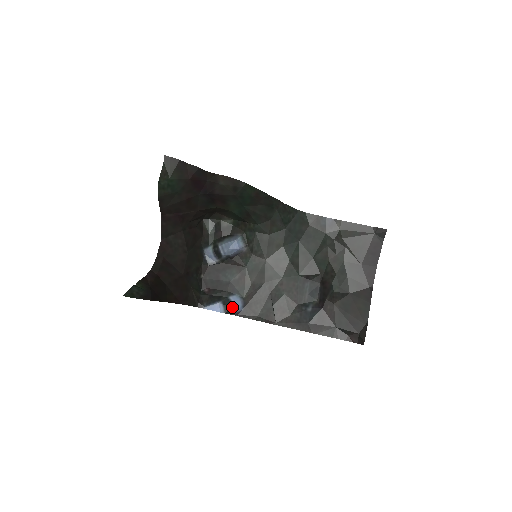
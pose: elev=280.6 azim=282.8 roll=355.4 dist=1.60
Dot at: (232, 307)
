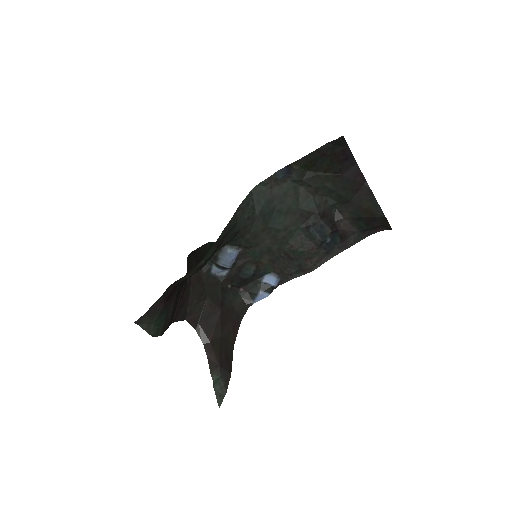
Dot at: (271, 286)
